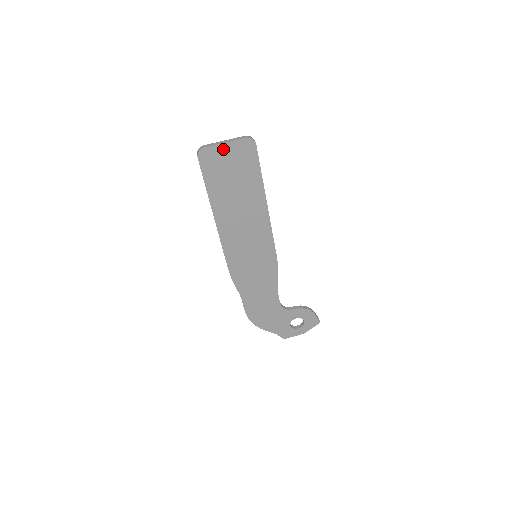
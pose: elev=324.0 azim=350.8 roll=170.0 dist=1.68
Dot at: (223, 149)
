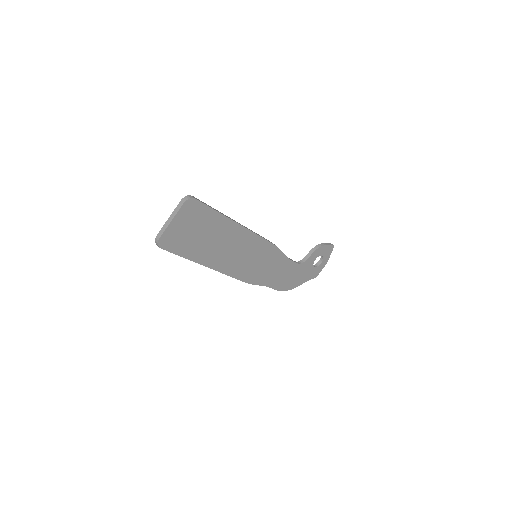
Dot at: (174, 225)
